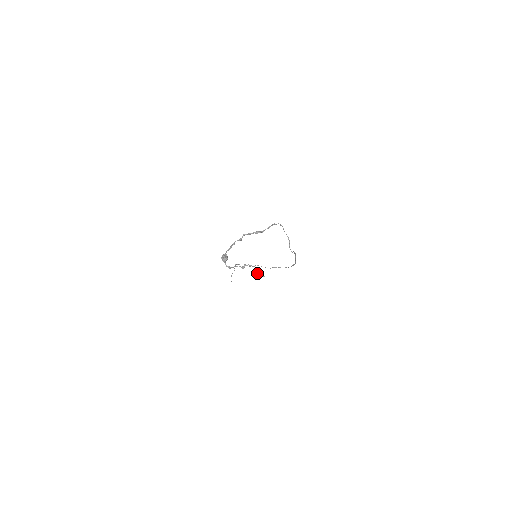
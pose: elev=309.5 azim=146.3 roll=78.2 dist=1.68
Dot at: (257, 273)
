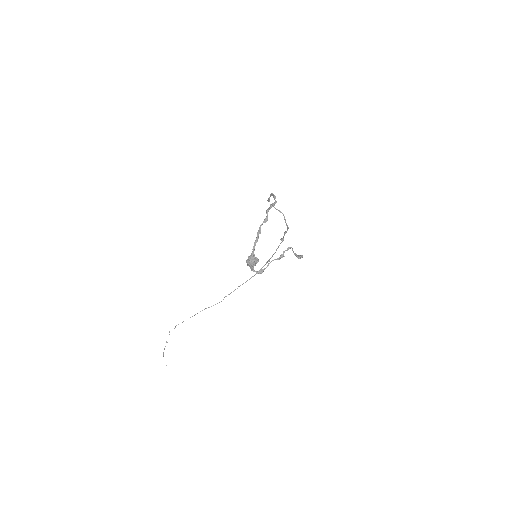
Dot at: (296, 255)
